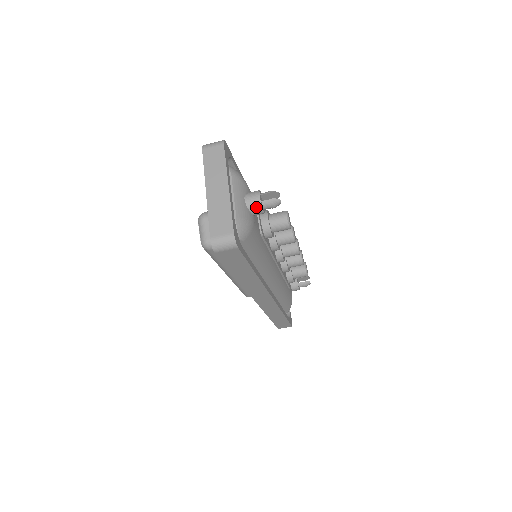
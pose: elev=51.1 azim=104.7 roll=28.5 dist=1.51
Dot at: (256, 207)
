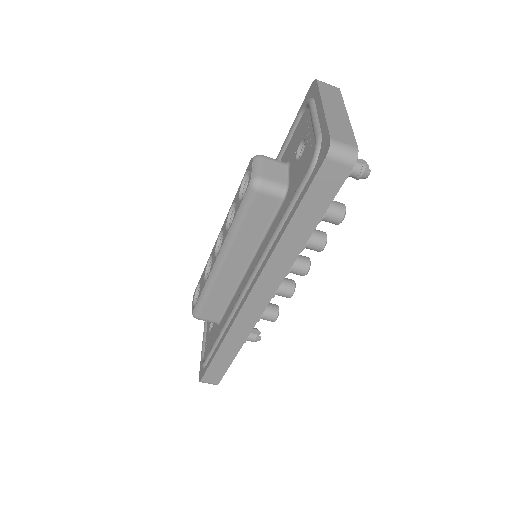
Dot at: occluded
